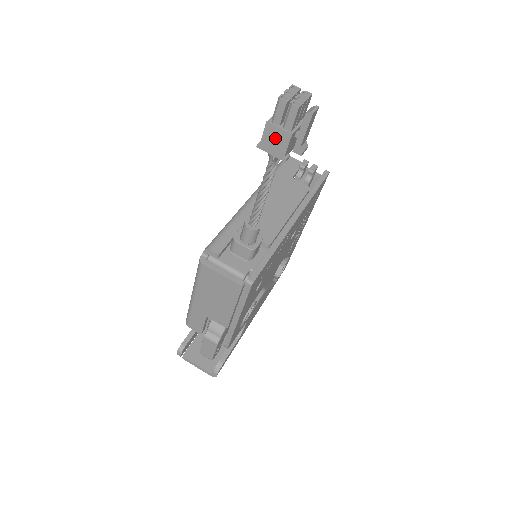
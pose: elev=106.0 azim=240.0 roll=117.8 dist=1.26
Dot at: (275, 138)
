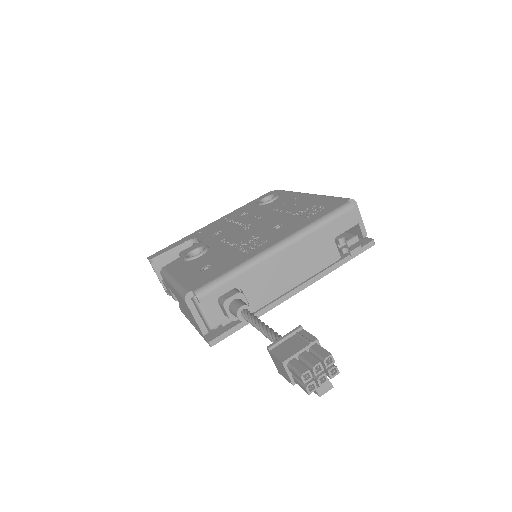
Dot at: (281, 368)
